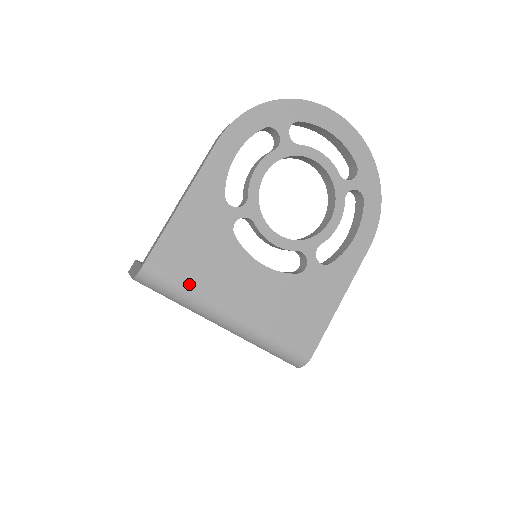
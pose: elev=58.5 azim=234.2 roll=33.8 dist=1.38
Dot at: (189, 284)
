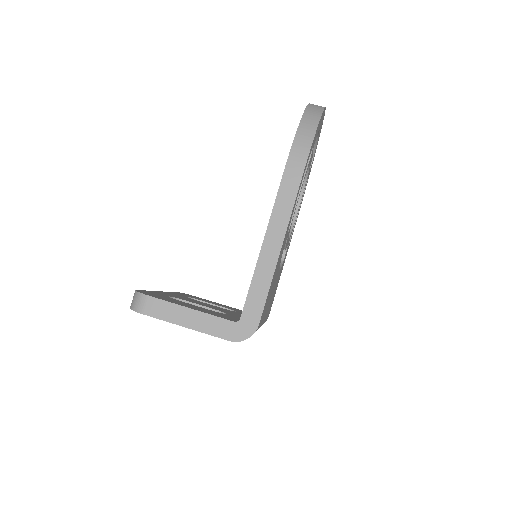
Dot at: occluded
